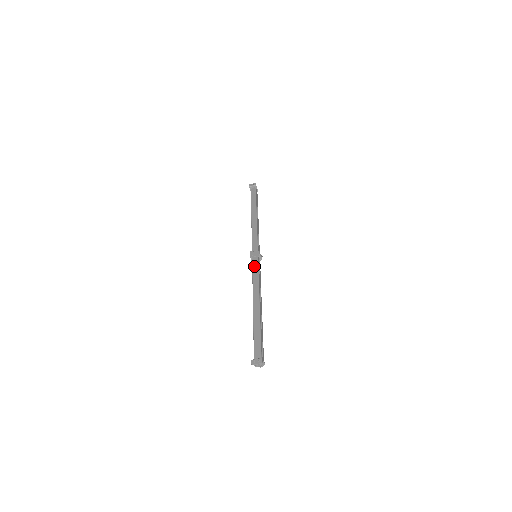
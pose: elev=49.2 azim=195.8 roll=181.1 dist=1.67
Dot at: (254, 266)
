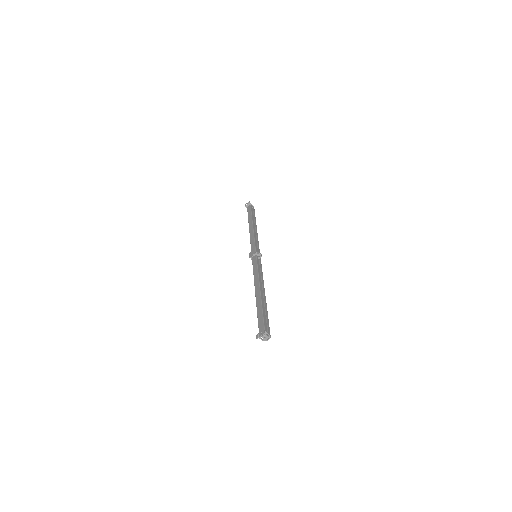
Dot at: (254, 264)
